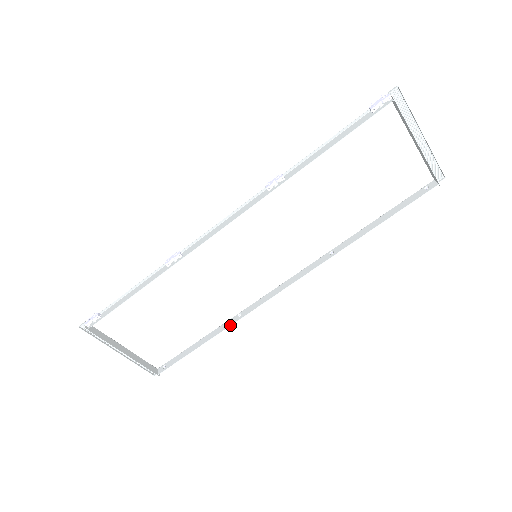
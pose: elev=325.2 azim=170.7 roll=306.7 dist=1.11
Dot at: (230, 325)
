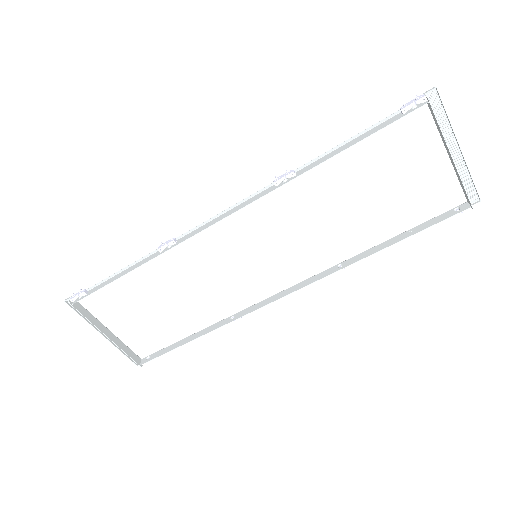
Dot at: (221, 326)
